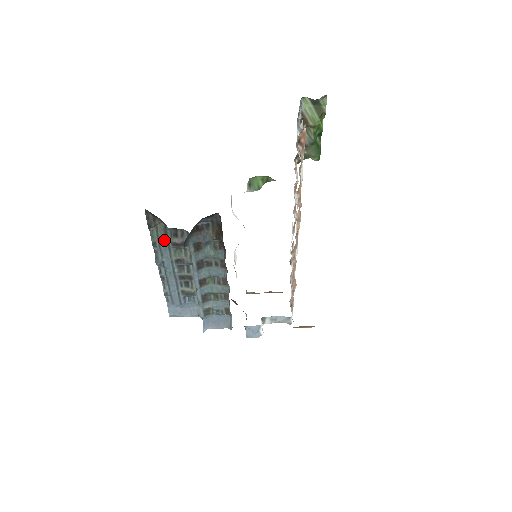
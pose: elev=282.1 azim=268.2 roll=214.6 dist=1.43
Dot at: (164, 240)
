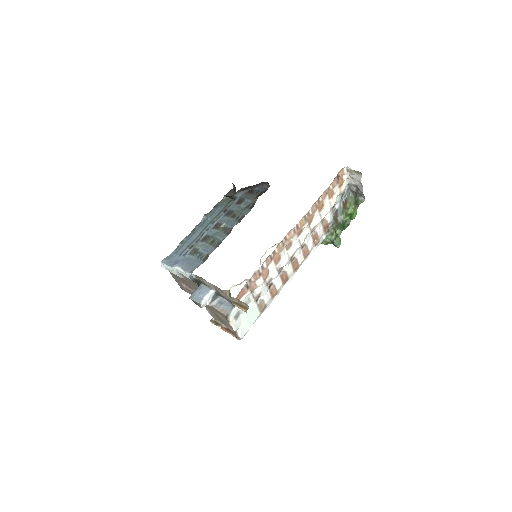
Dot at: (223, 207)
